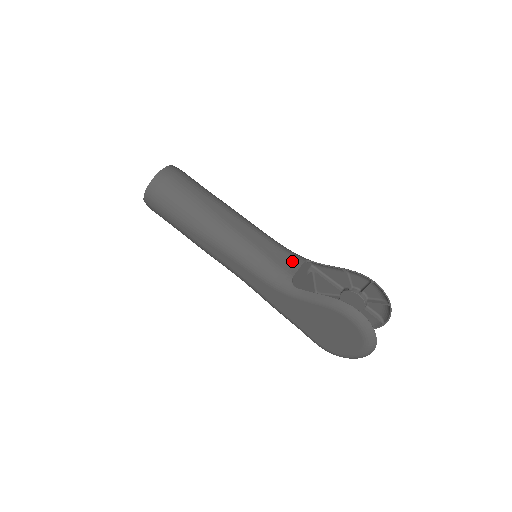
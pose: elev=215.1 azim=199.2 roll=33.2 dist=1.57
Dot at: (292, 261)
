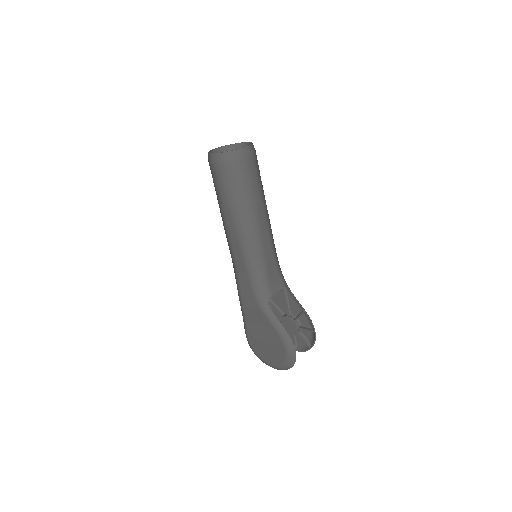
Dot at: (278, 282)
